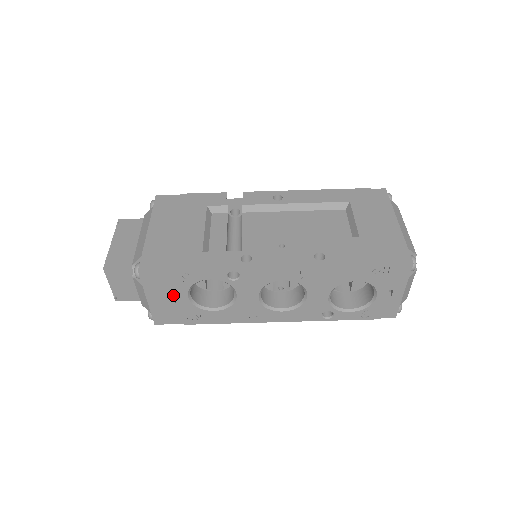
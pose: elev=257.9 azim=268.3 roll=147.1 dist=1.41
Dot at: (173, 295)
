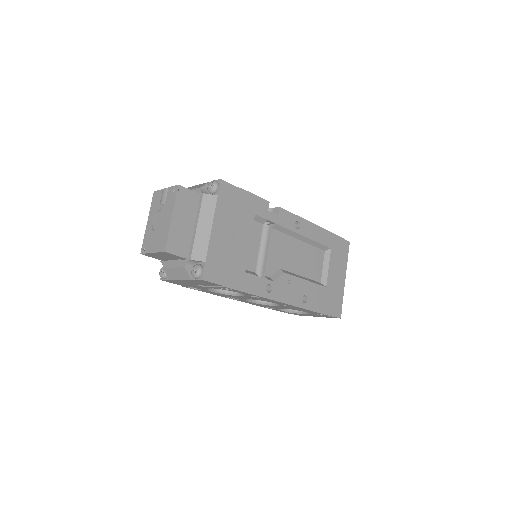
Dot at: (202, 285)
